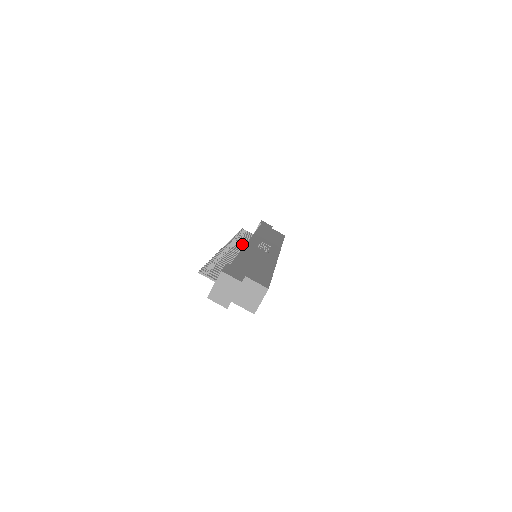
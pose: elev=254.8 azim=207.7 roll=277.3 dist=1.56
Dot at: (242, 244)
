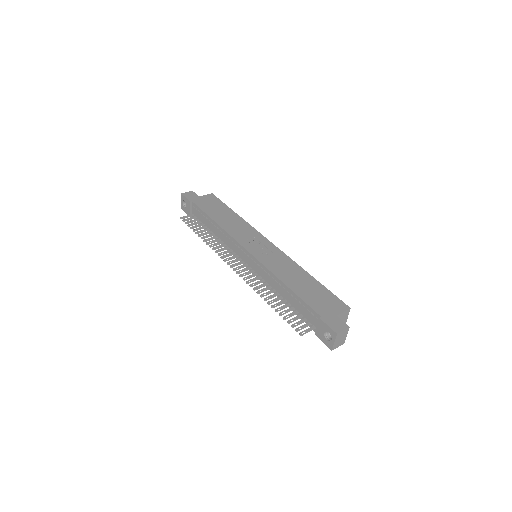
Dot at: occluded
